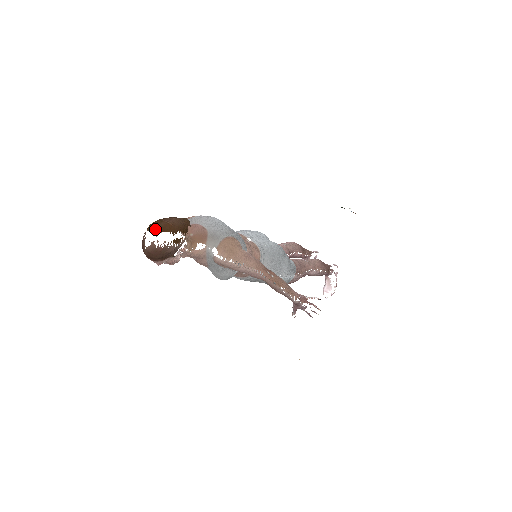
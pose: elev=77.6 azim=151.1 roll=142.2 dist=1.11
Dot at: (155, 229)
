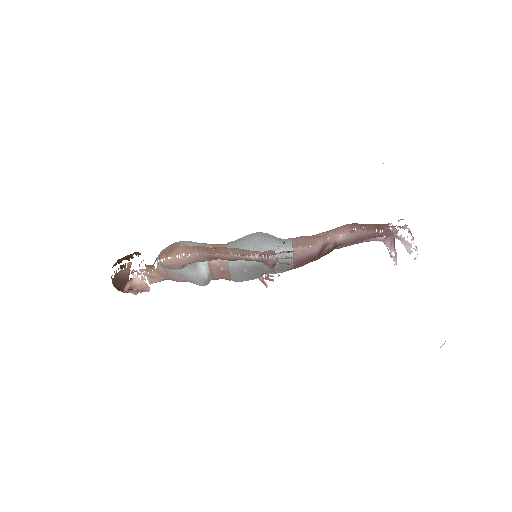
Dot at: occluded
